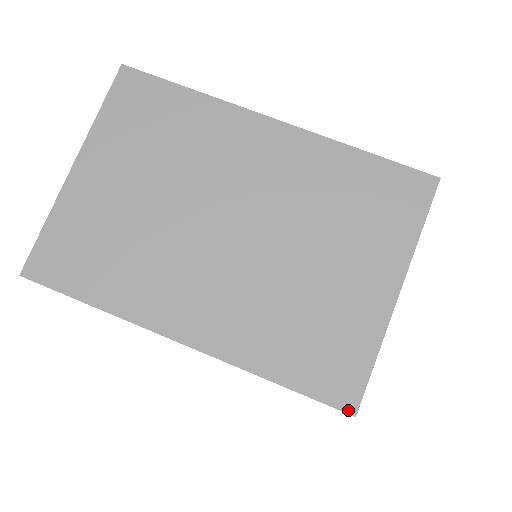
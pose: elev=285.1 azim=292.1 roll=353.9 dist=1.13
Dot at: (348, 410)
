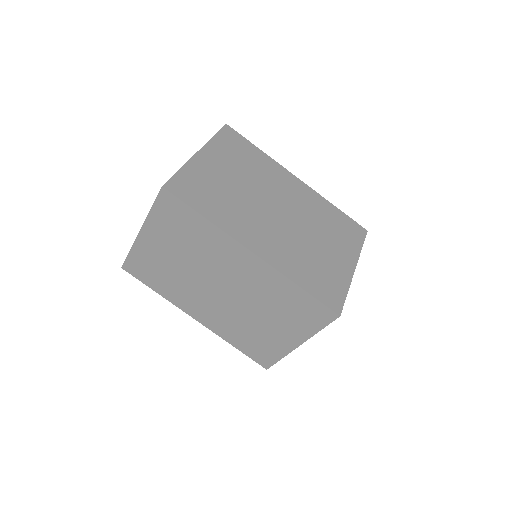
Dot at: (337, 312)
